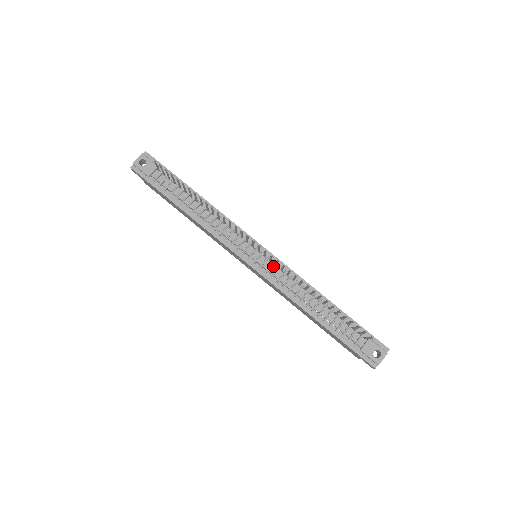
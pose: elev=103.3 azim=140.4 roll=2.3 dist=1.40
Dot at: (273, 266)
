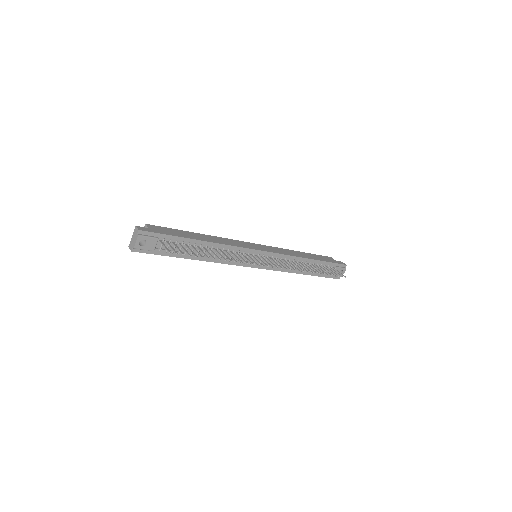
Dot at: occluded
